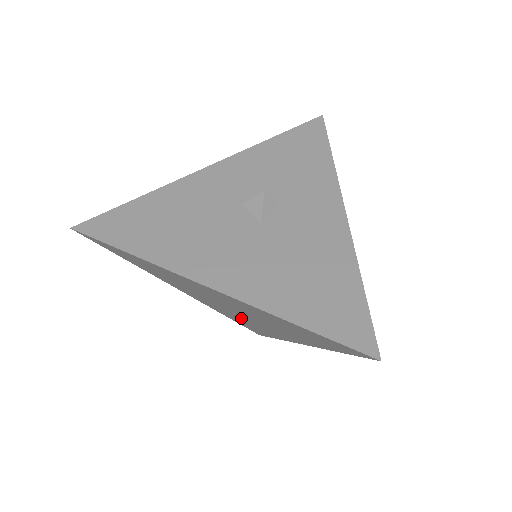
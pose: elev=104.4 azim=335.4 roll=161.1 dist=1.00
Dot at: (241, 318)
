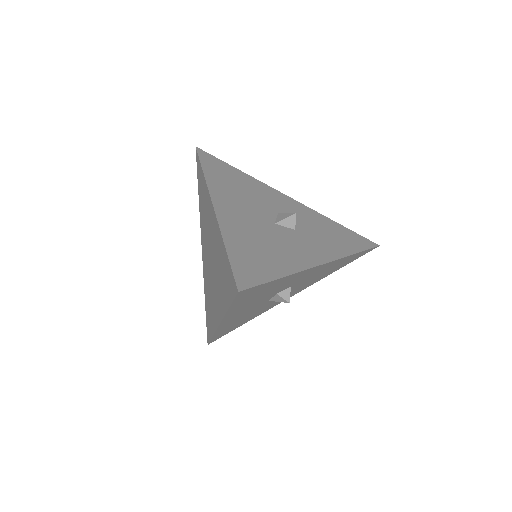
Dot at: occluded
